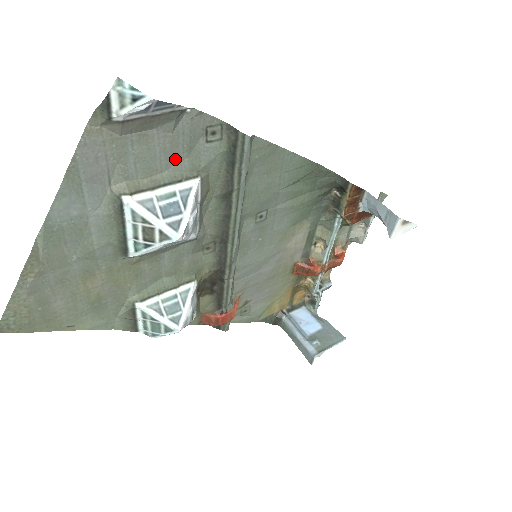
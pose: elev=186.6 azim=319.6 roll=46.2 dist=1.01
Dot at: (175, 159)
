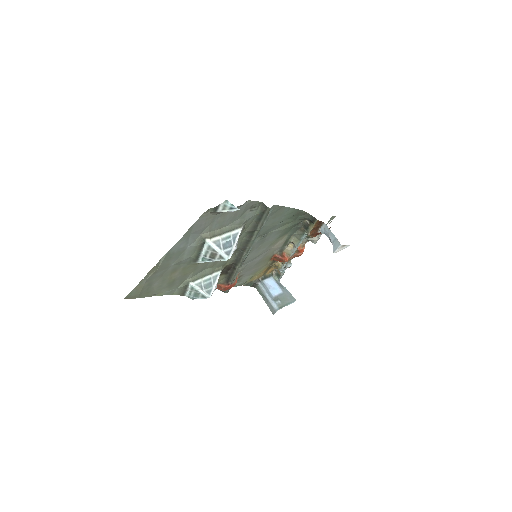
Dot at: (234, 220)
